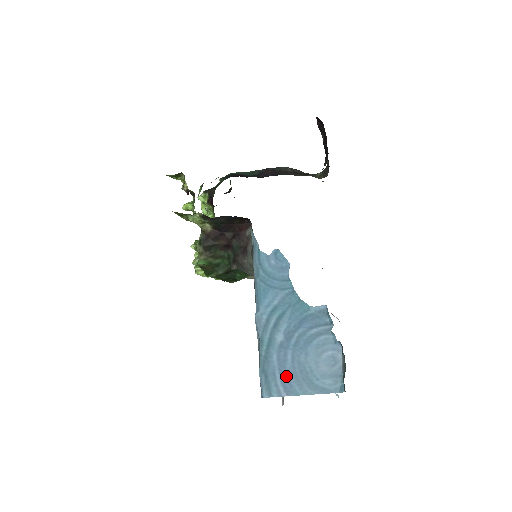
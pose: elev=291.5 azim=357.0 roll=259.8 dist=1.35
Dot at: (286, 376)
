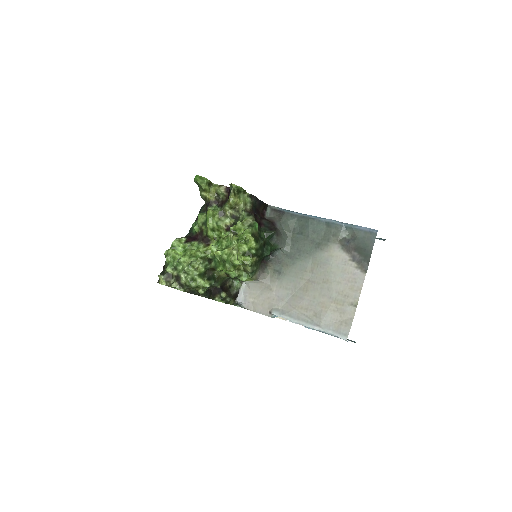
Dot at: occluded
